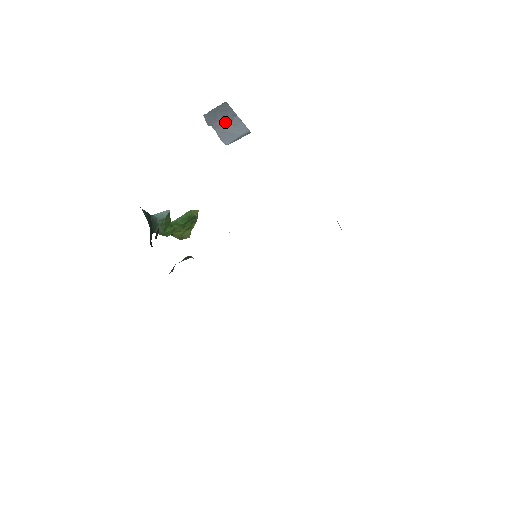
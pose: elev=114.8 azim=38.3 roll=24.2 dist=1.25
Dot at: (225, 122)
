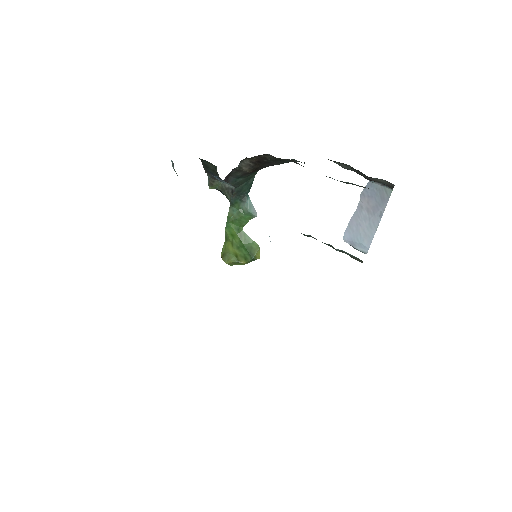
Dot at: (369, 212)
